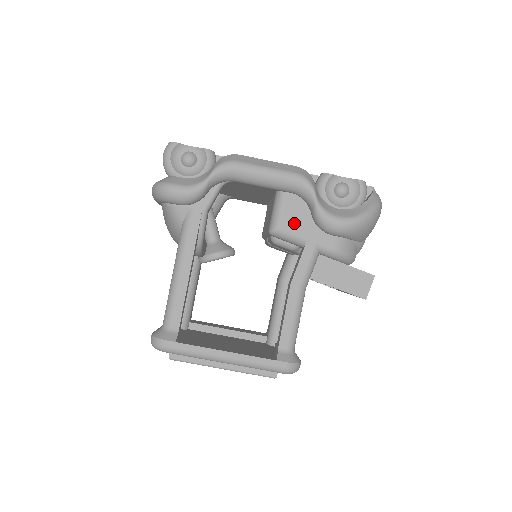
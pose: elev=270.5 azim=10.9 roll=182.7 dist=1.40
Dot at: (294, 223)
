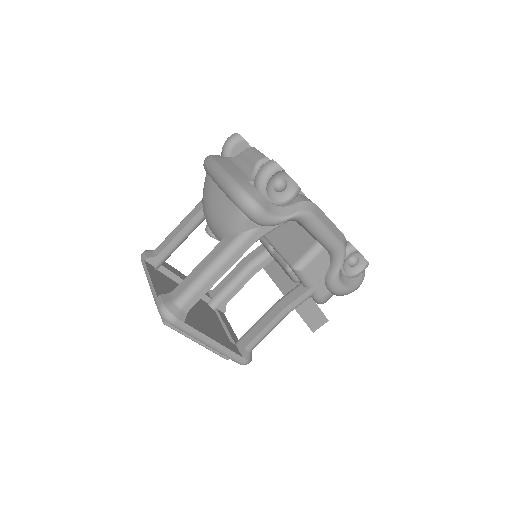
Dot at: (314, 272)
